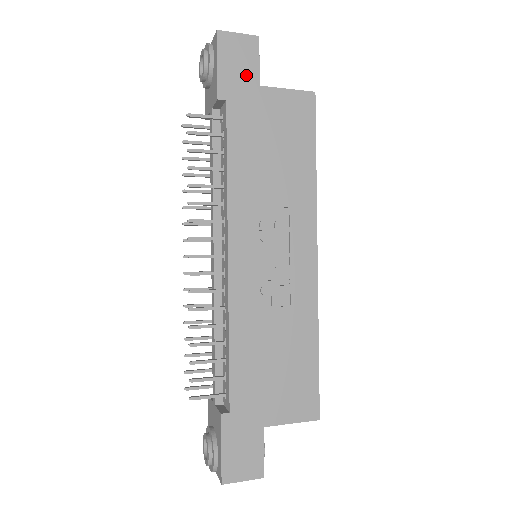
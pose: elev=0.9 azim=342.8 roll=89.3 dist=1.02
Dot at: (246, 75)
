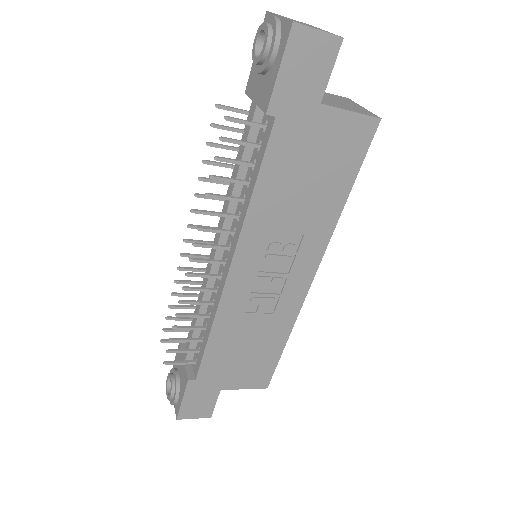
Dot at: (309, 88)
